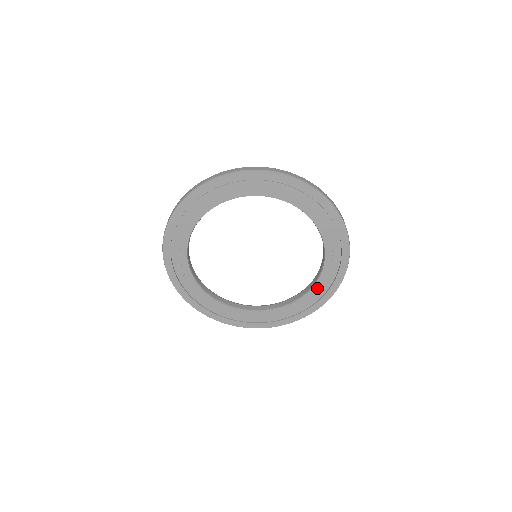
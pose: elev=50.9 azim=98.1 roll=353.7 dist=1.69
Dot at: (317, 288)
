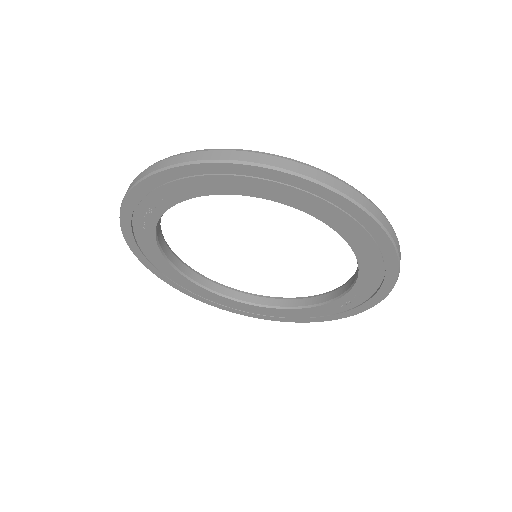
Dot at: (292, 311)
